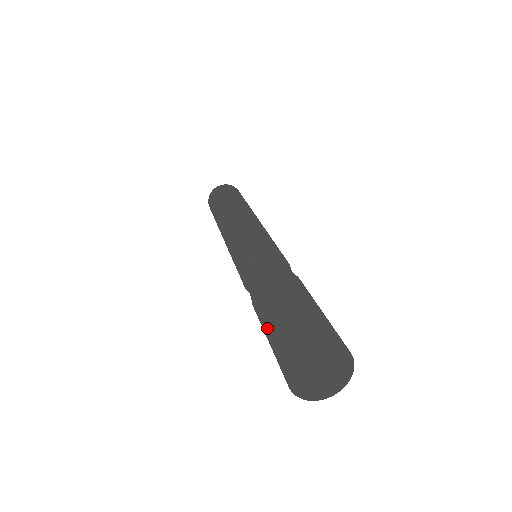
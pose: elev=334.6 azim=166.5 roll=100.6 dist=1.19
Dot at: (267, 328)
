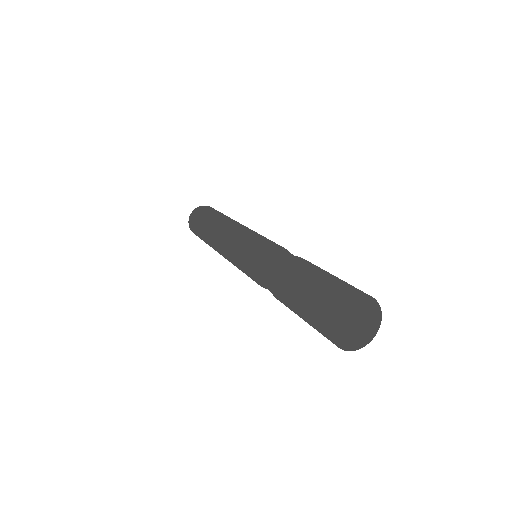
Dot at: occluded
